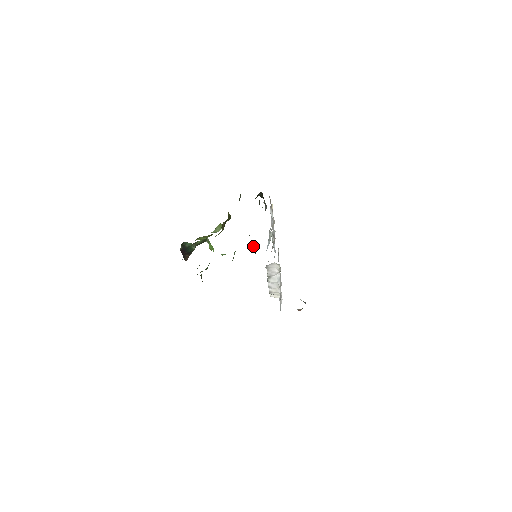
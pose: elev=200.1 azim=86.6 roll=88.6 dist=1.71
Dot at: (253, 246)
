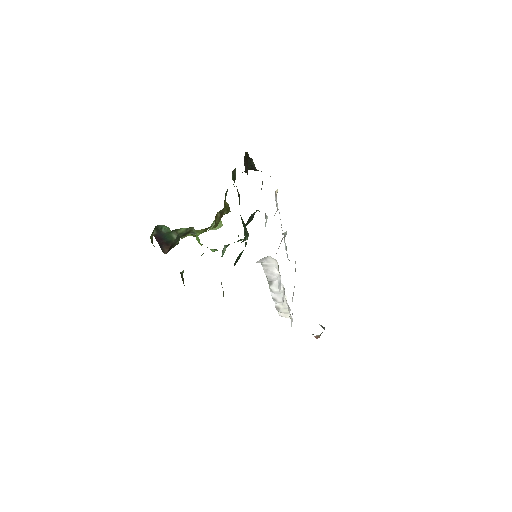
Dot at: occluded
